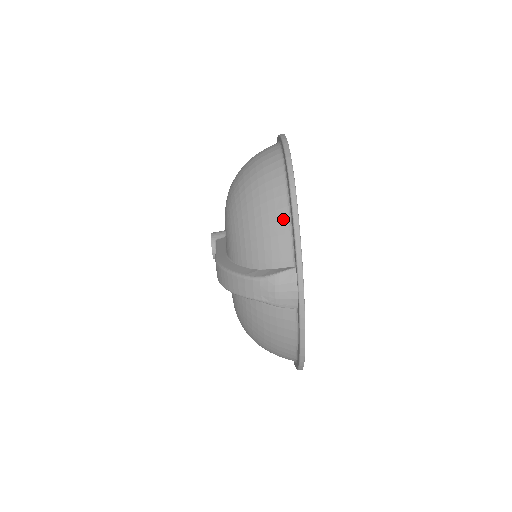
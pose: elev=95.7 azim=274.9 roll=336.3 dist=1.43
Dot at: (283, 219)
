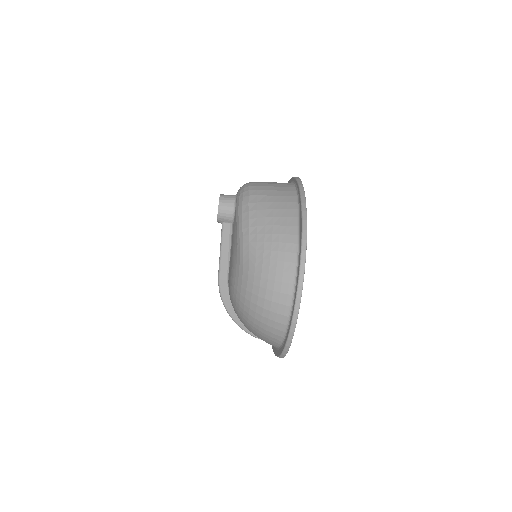
Dot at: occluded
